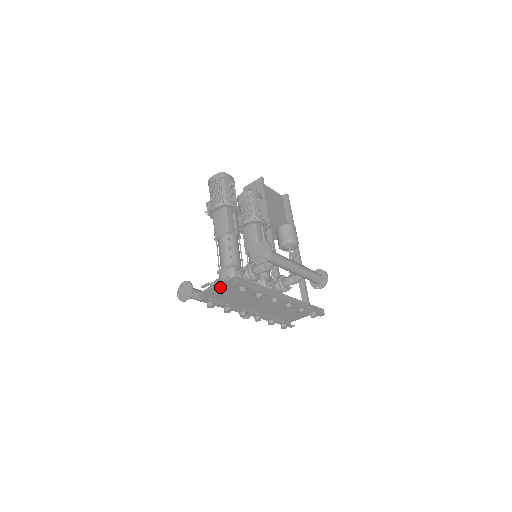
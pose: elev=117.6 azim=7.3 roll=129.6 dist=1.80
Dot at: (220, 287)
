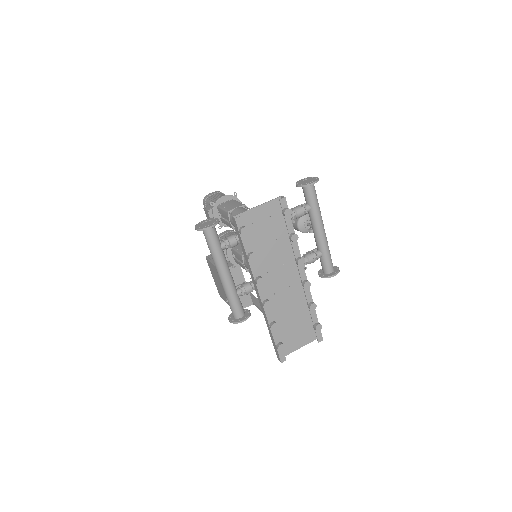
Dot at: (258, 212)
